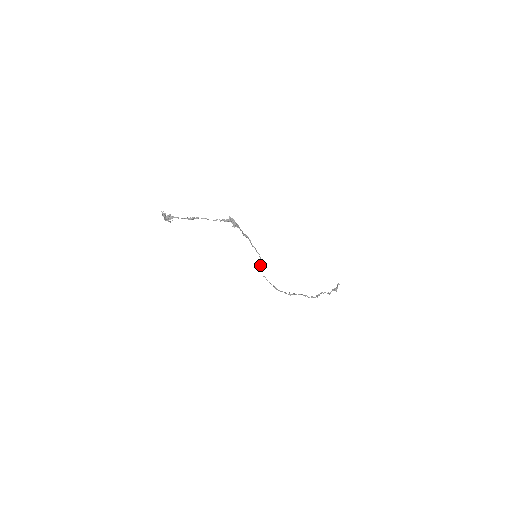
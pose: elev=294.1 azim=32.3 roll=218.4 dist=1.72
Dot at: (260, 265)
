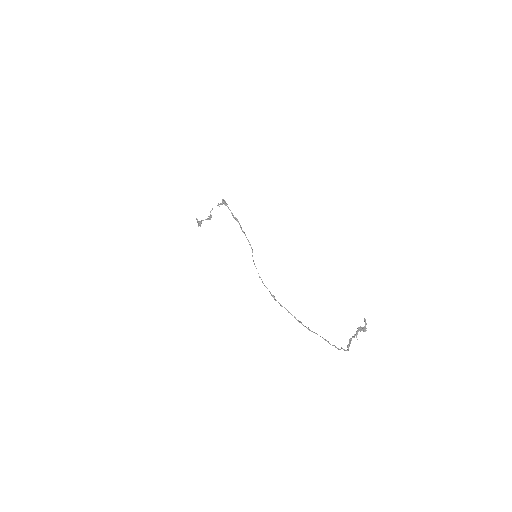
Dot at: occluded
